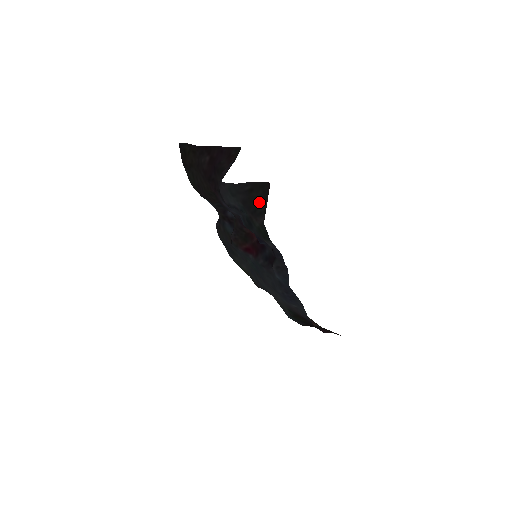
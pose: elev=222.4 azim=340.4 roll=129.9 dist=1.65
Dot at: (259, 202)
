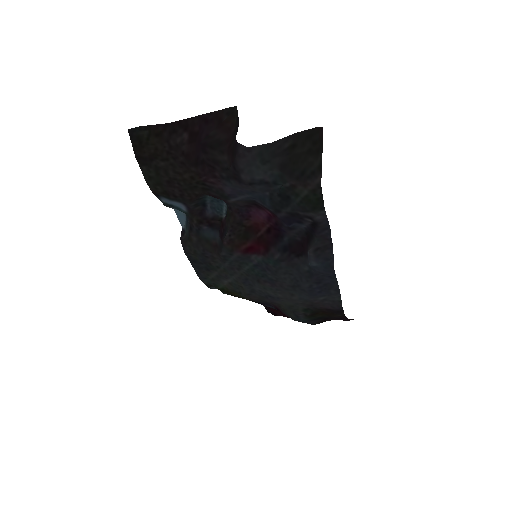
Dot at: (308, 159)
